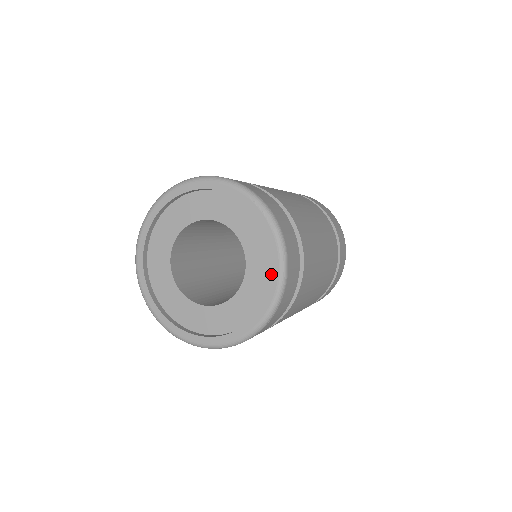
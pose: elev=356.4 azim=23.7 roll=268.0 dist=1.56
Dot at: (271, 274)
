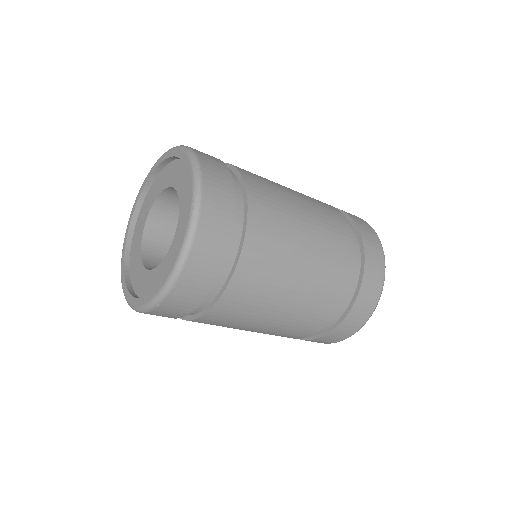
Dot at: (164, 275)
